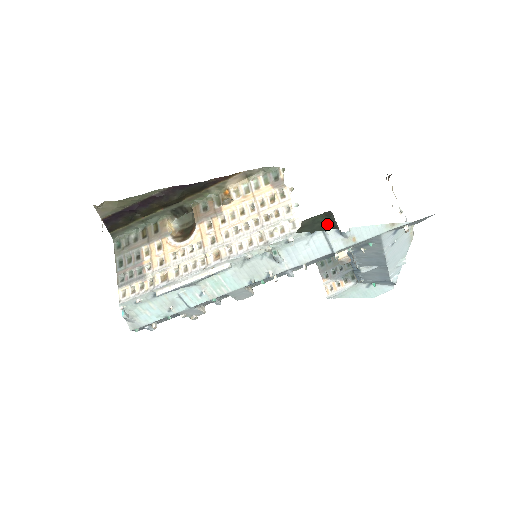
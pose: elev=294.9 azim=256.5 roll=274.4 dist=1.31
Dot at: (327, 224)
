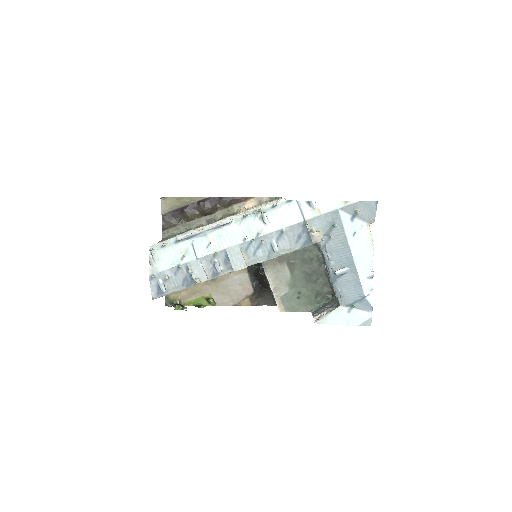
Dot at: (315, 255)
